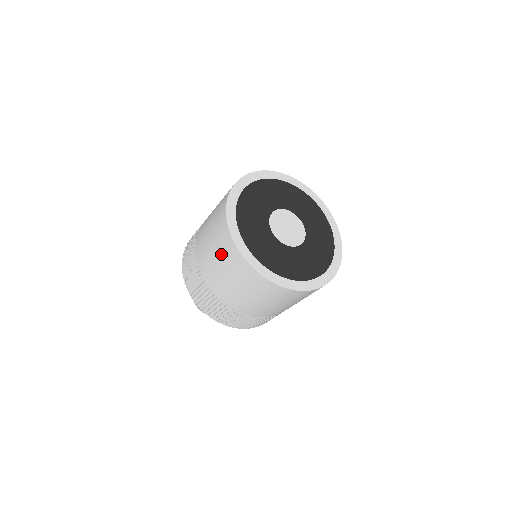
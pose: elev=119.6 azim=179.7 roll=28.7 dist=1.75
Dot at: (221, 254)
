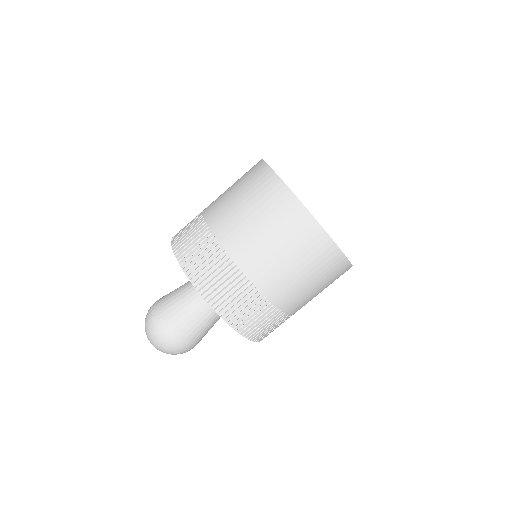
Dot at: (263, 206)
